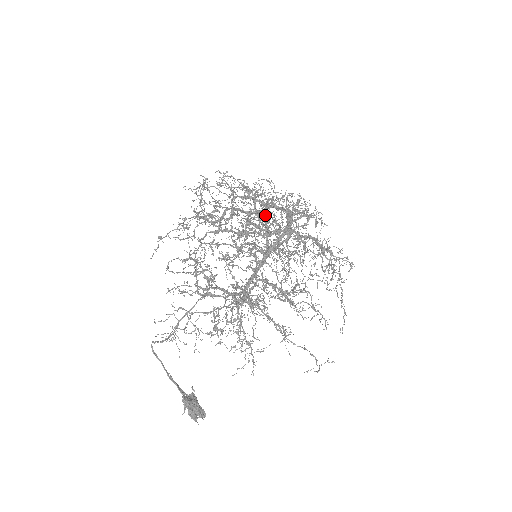
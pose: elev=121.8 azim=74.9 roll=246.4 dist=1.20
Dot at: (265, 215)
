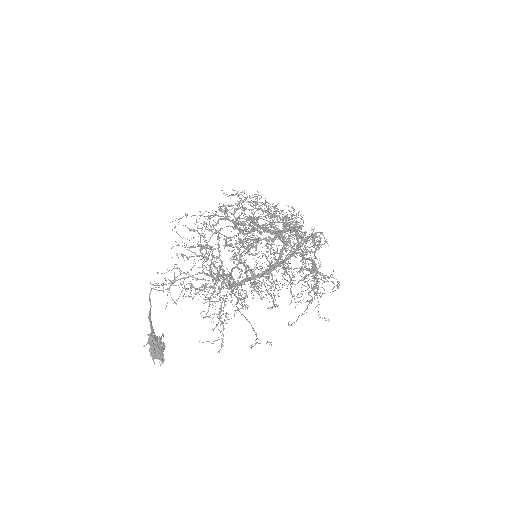
Dot at: occluded
